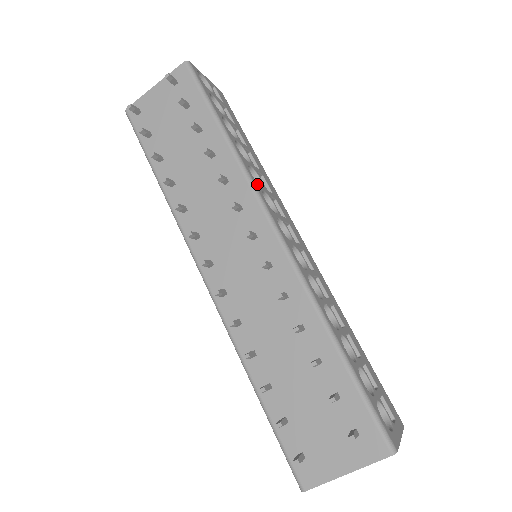
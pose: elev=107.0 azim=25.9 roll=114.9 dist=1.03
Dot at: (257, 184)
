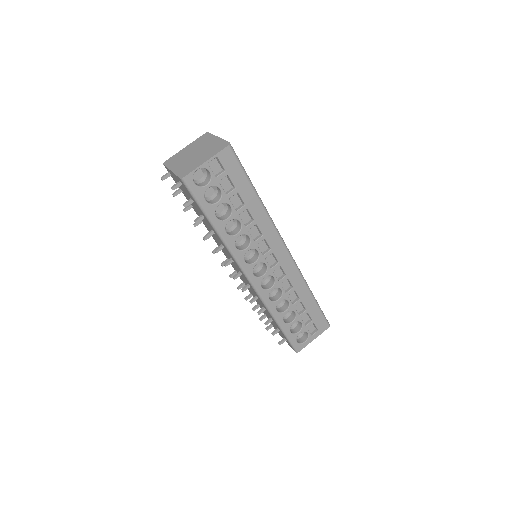
Dot at: (240, 253)
